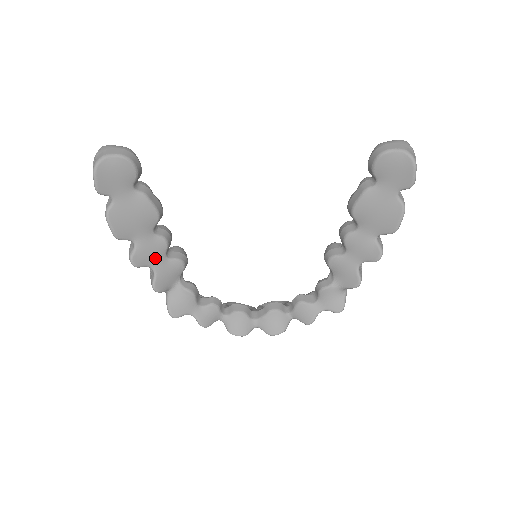
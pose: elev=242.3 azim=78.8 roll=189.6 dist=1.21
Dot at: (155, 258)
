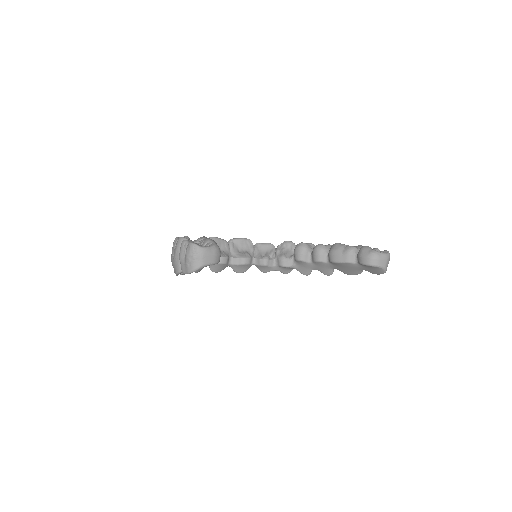
Dot at: occluded
